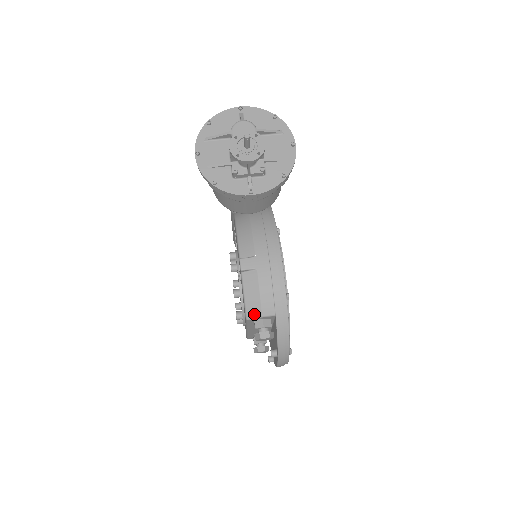
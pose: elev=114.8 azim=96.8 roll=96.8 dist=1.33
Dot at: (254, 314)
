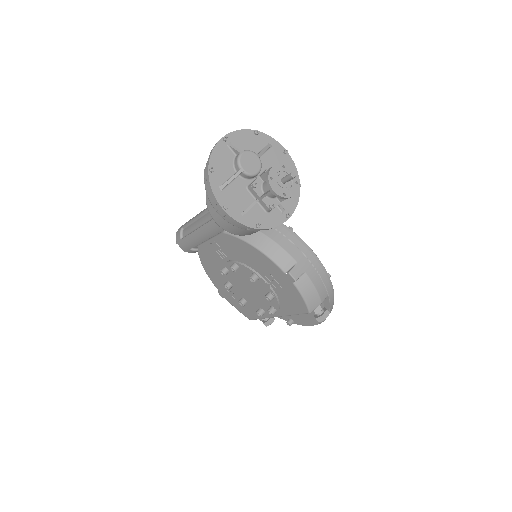
Dot at: (315, 306)
